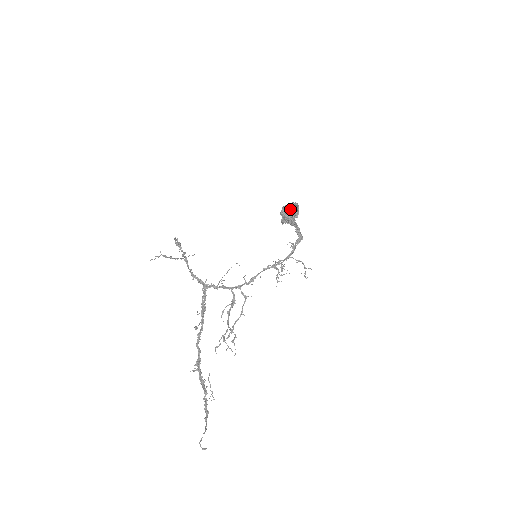
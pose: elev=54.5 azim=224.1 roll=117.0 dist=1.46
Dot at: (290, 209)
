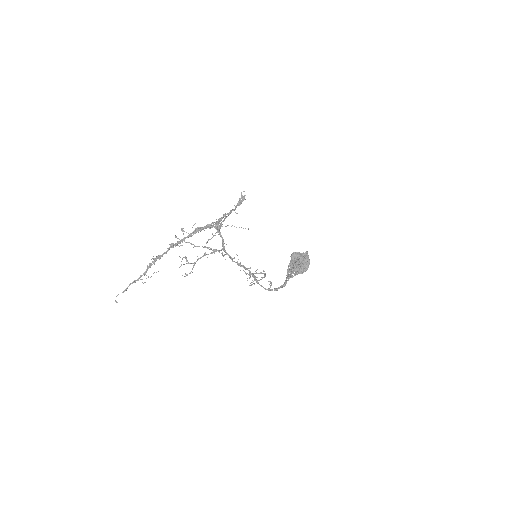
Dot at: (302, 265)
